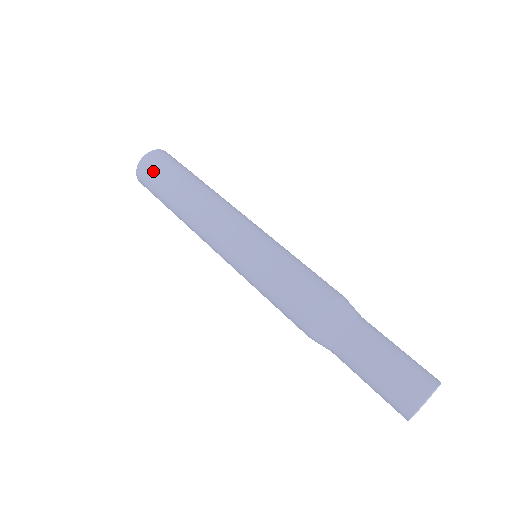
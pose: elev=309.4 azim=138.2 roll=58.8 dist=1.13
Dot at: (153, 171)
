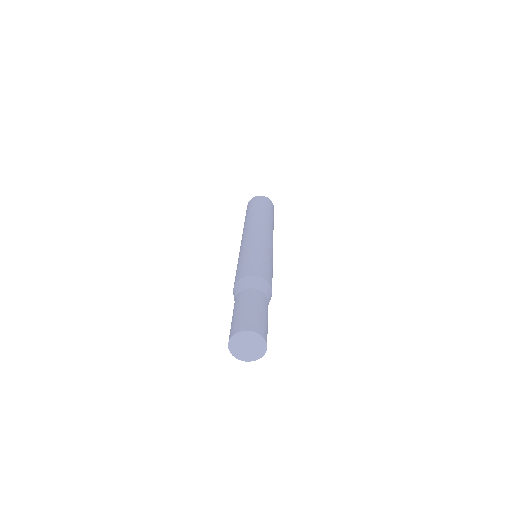
Dot at: (249, 206)
